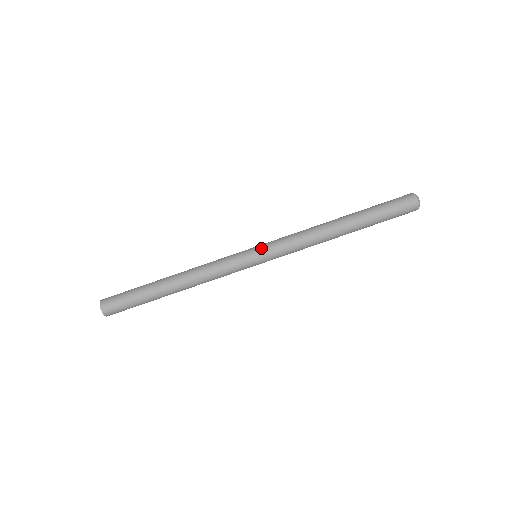
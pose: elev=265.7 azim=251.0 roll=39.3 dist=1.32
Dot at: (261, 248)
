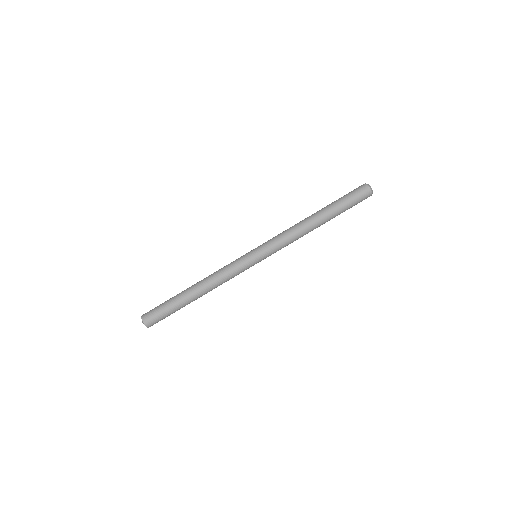
Dot at: (261, 252)
